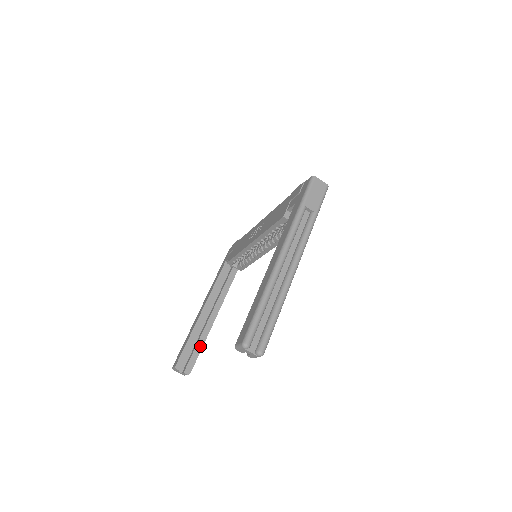
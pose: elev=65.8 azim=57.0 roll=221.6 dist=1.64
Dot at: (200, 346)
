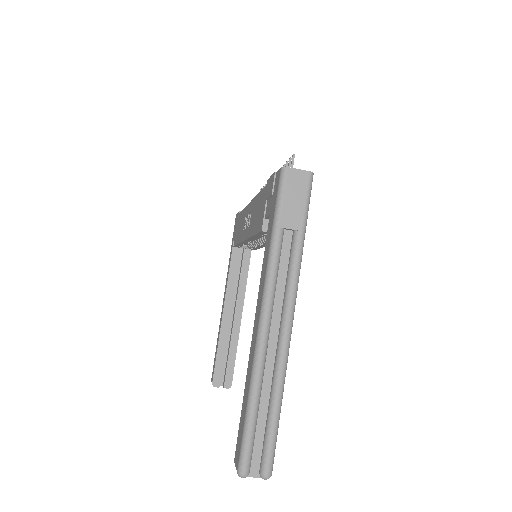
Dot at: (233, 352)
